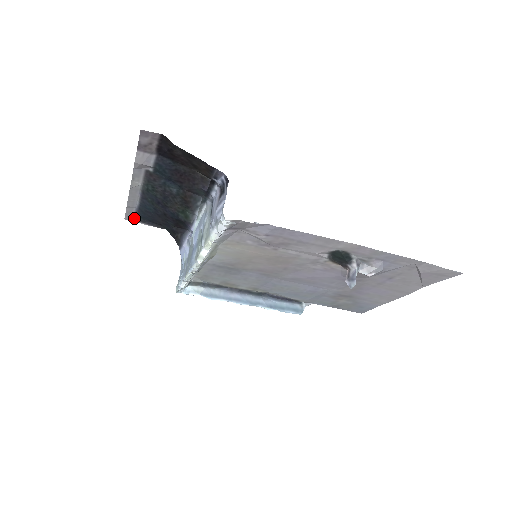
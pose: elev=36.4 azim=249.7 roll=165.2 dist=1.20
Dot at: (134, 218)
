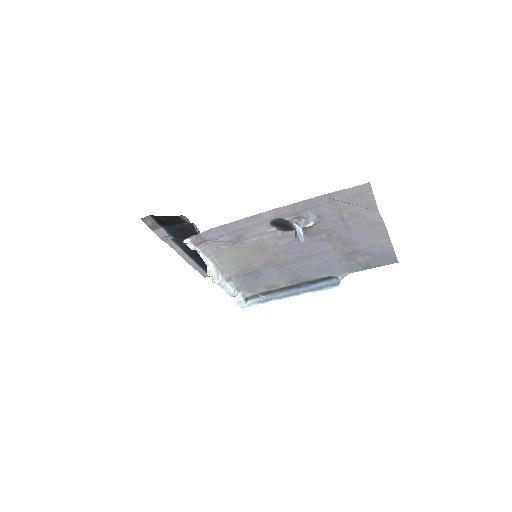
Dot at: occluded
